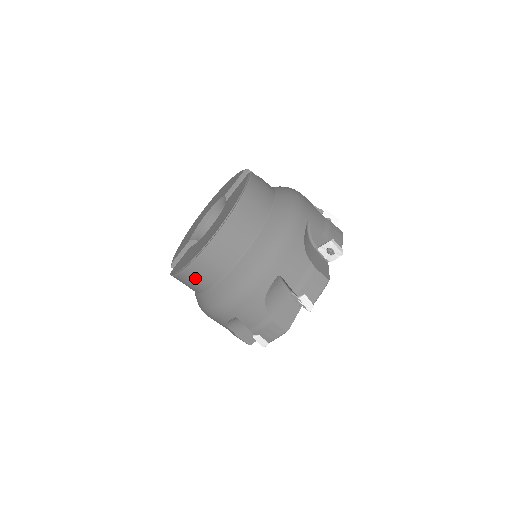
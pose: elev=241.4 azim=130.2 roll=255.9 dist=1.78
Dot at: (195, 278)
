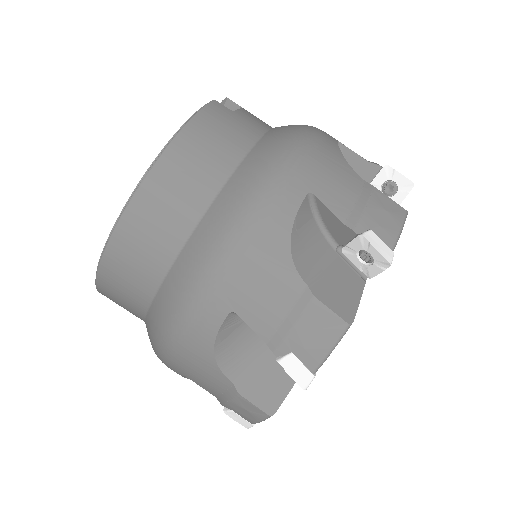
Dot at: (117, 302)
